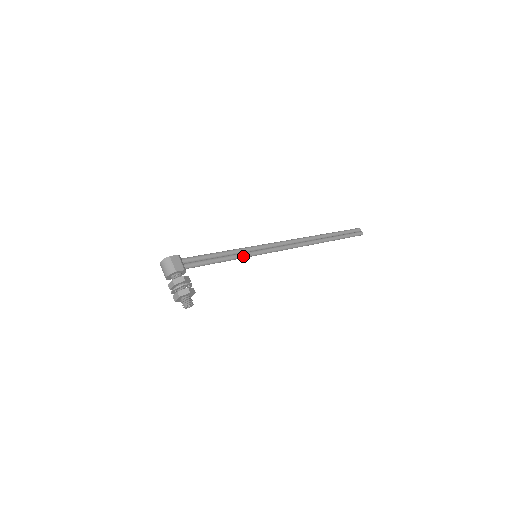
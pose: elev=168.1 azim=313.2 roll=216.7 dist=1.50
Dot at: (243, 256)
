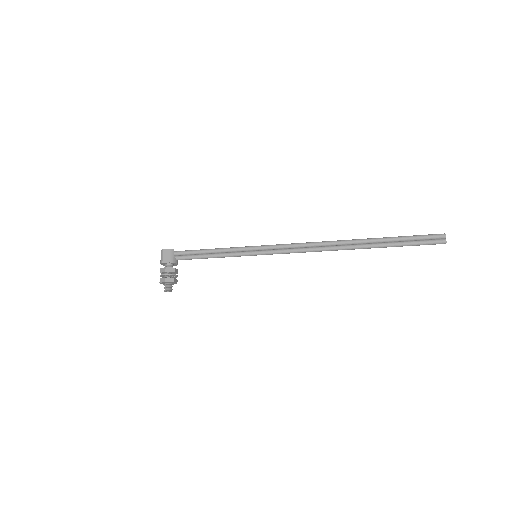
Dot at: (239, 255)
